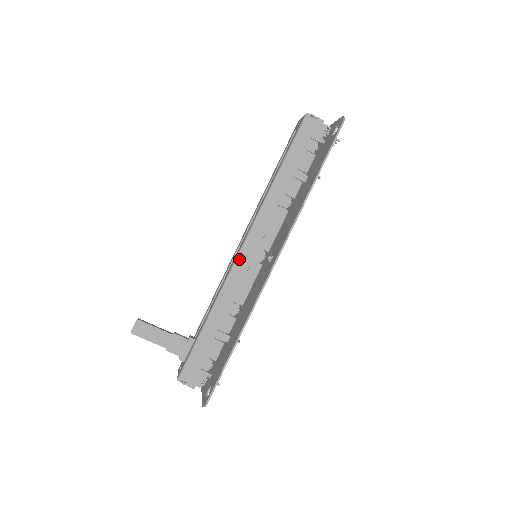
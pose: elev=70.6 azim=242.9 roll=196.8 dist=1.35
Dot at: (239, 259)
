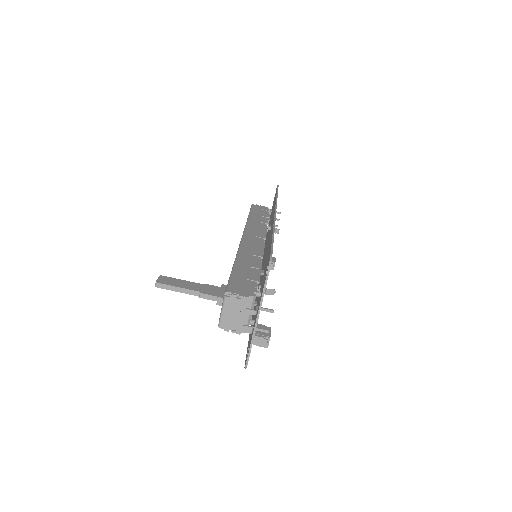
Dot at: (244, 240)
